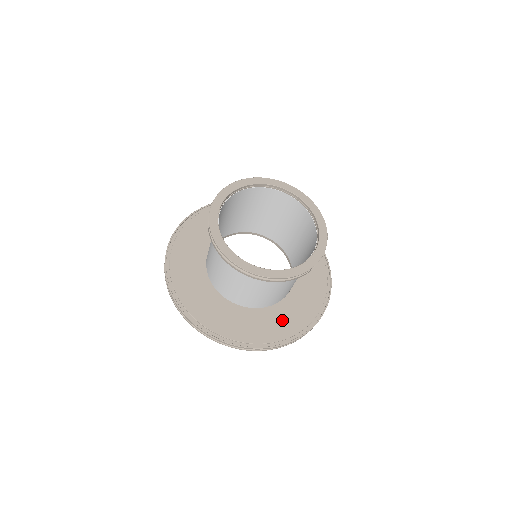
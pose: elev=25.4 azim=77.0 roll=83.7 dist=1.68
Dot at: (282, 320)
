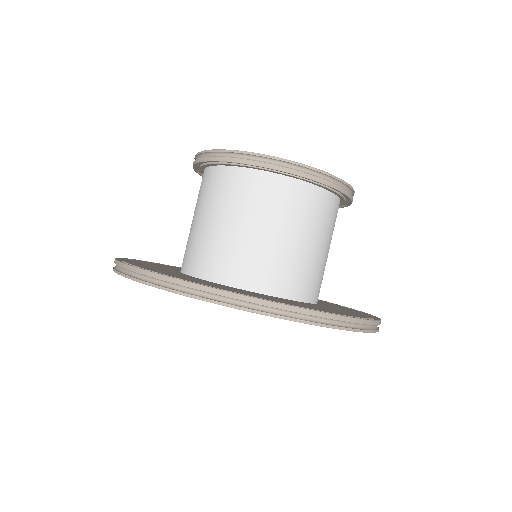
Dot at: (316, 307)
